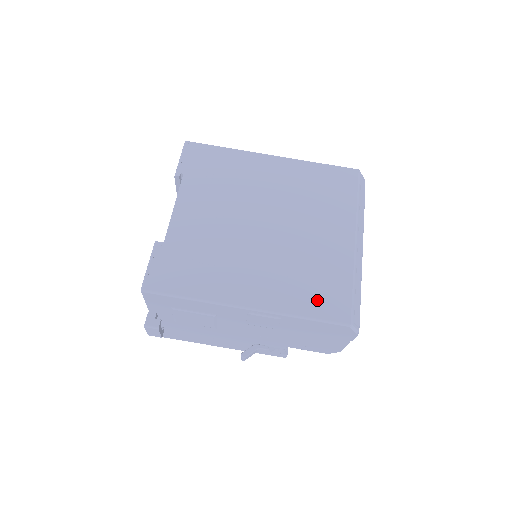
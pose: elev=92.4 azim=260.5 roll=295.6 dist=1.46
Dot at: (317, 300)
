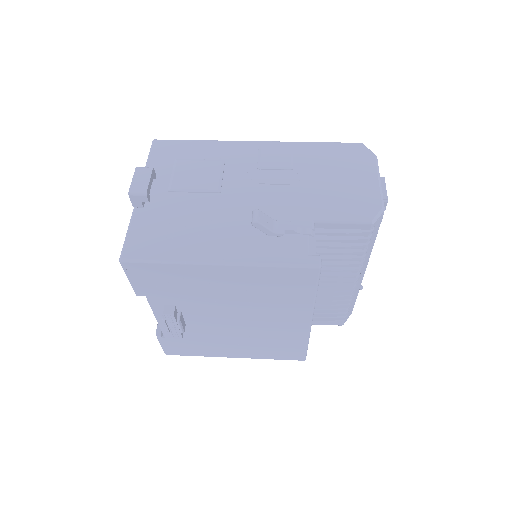
Dot at: occluded
